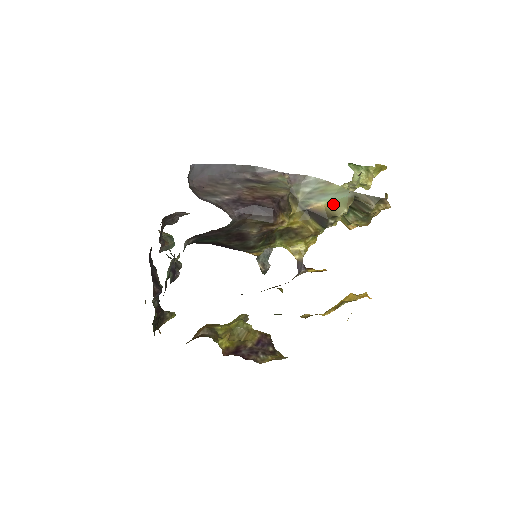
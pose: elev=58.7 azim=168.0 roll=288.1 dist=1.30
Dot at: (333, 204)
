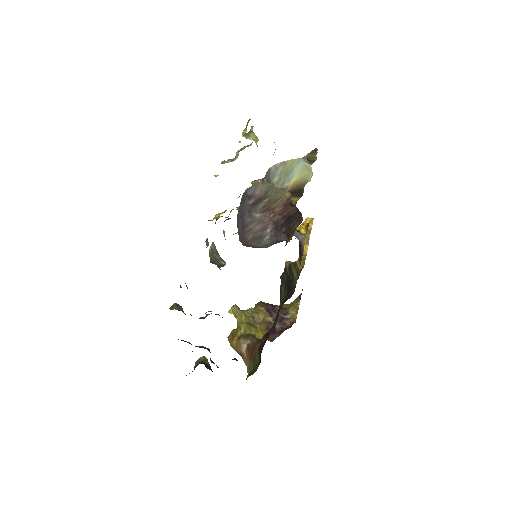
Dot at: (300, 176)
